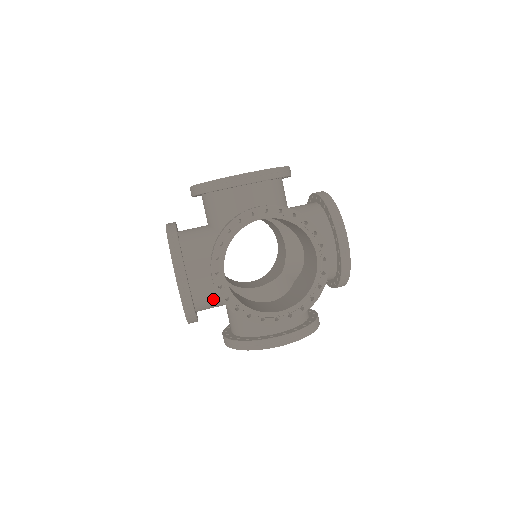
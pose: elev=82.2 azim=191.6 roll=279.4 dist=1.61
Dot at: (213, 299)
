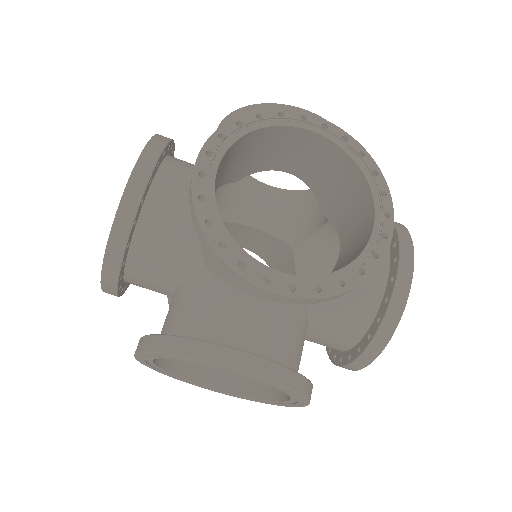
Dot at: (166, 248)
